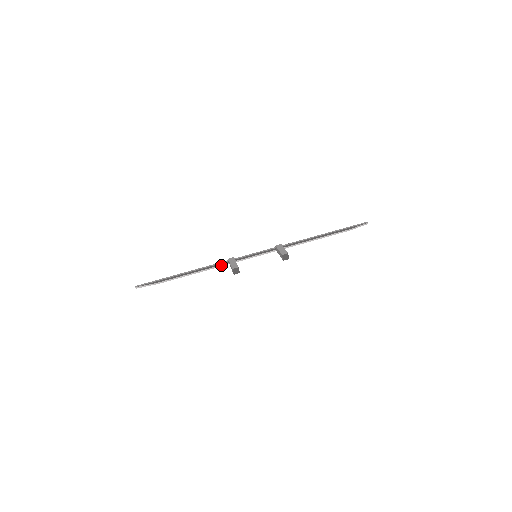
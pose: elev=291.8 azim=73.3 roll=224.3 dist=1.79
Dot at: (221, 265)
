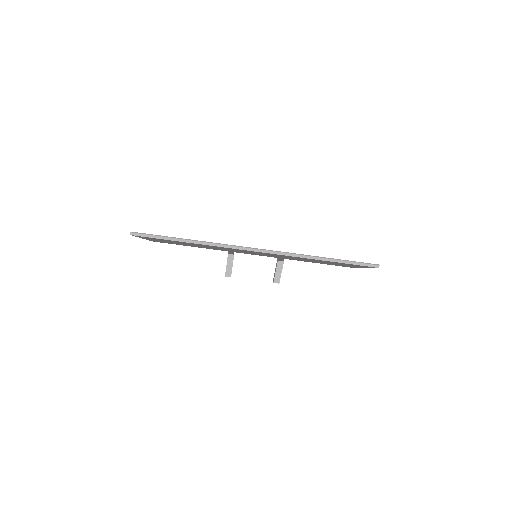
Dot at: occluded
